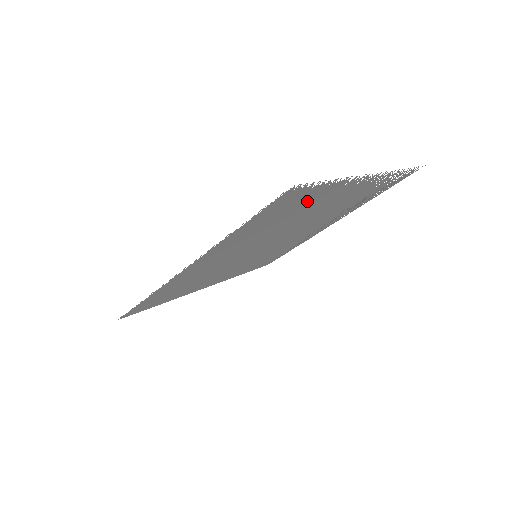
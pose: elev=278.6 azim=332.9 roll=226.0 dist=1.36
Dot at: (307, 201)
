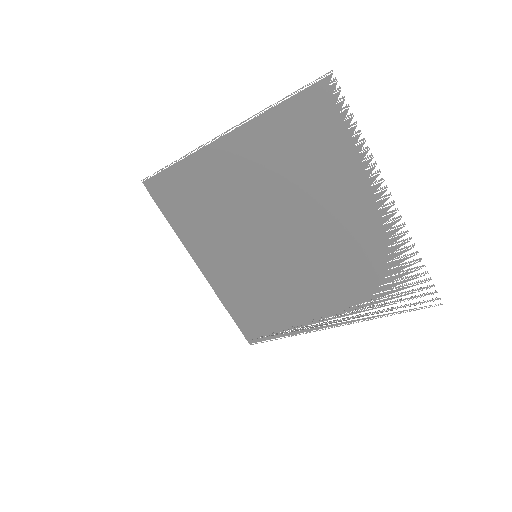
Dot at: (330, 149)
